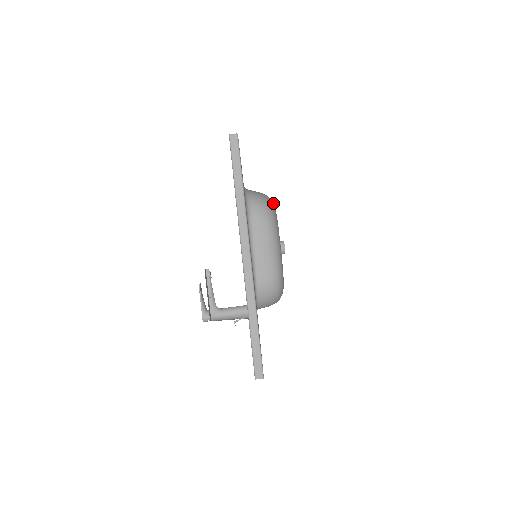
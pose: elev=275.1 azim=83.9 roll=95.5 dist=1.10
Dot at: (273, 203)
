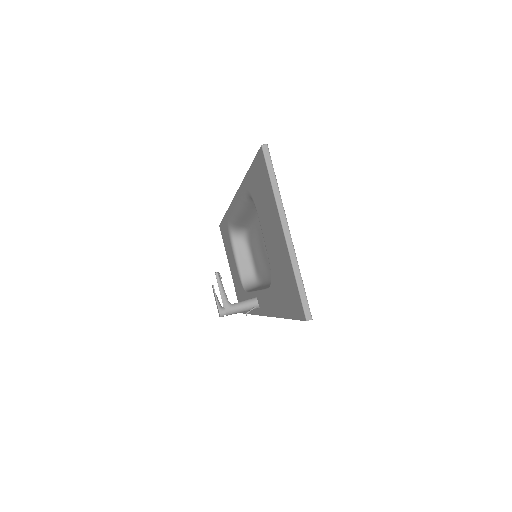
Dot at: occluded
